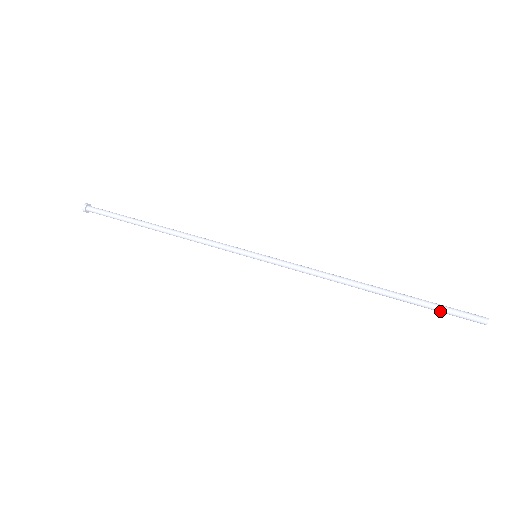
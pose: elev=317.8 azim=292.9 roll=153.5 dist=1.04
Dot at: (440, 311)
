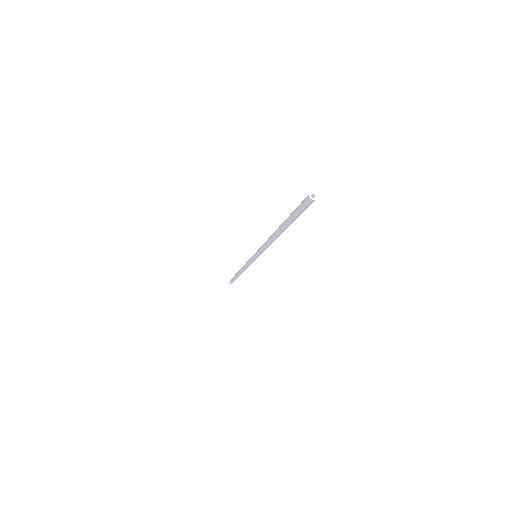
Dot at: (295, 213)
